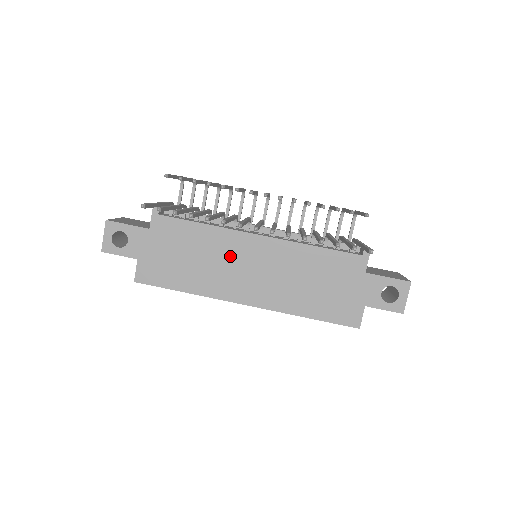
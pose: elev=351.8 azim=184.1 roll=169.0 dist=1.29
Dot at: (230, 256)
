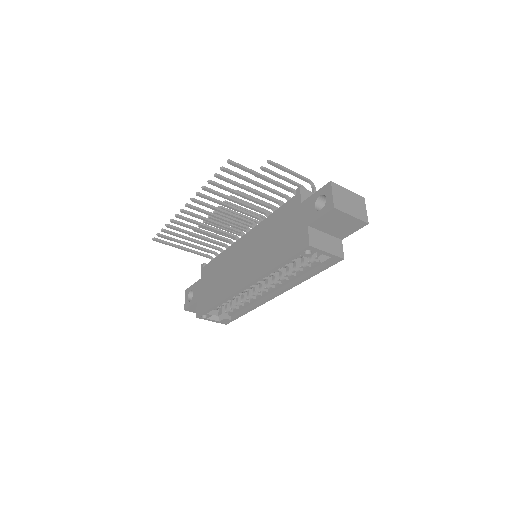
Dot at: (233, 261)
